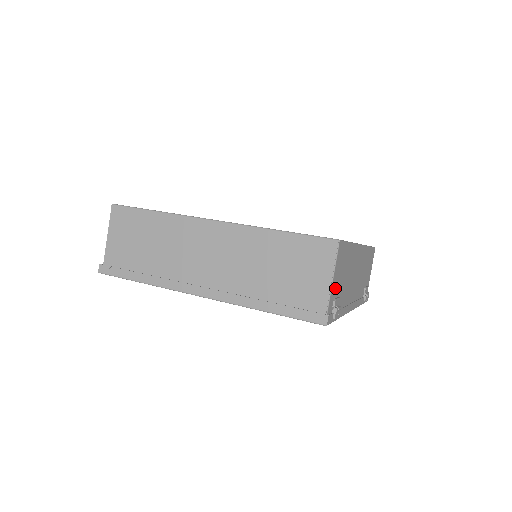
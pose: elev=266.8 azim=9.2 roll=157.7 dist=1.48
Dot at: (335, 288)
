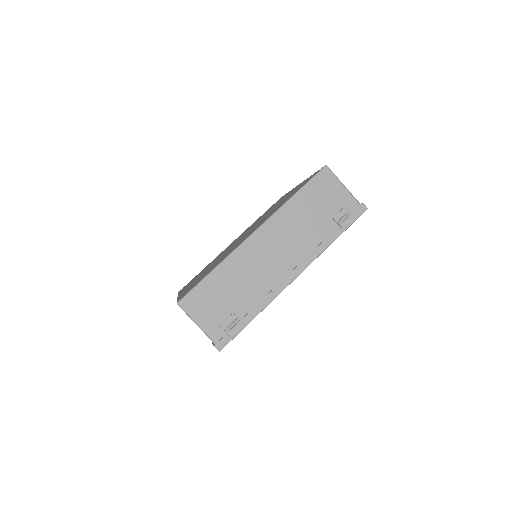
Dot at: (213, 320)
